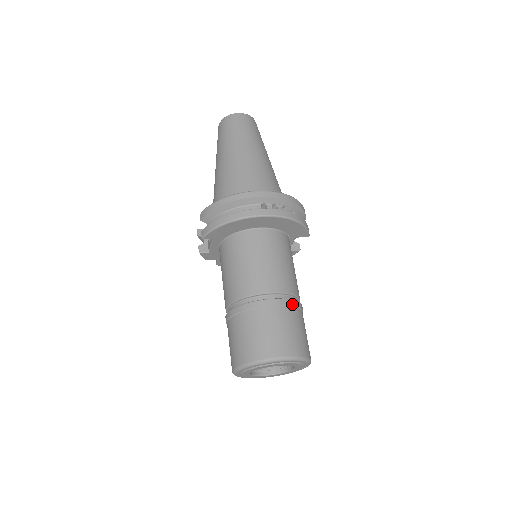
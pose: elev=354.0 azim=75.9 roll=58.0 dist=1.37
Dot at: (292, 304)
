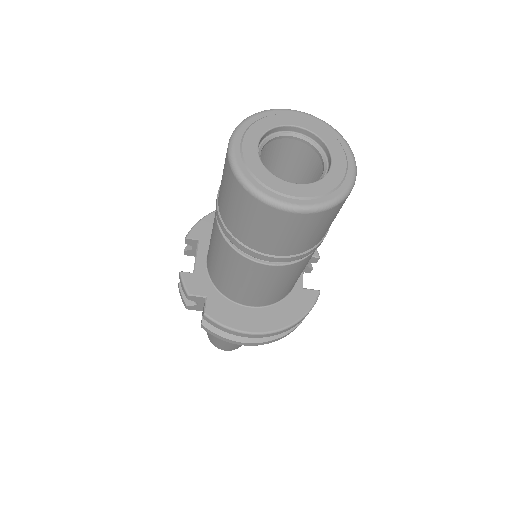
Dot at: occluded
